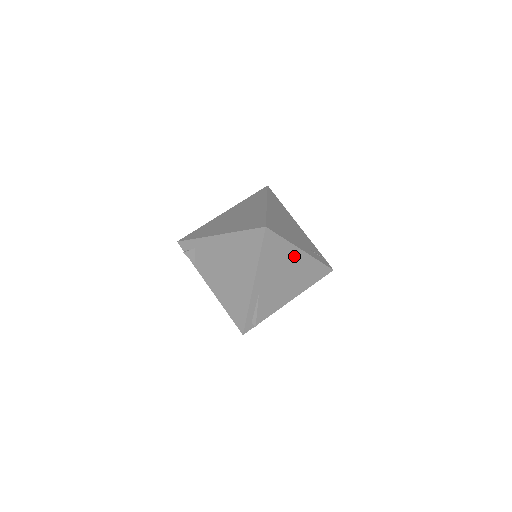
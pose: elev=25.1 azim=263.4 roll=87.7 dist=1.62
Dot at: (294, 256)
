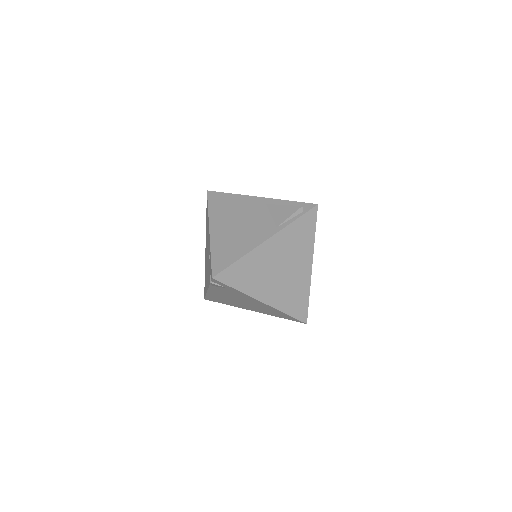
Dot at: occluded
